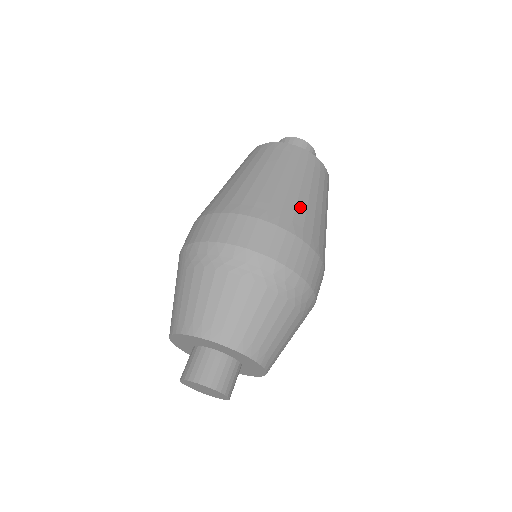
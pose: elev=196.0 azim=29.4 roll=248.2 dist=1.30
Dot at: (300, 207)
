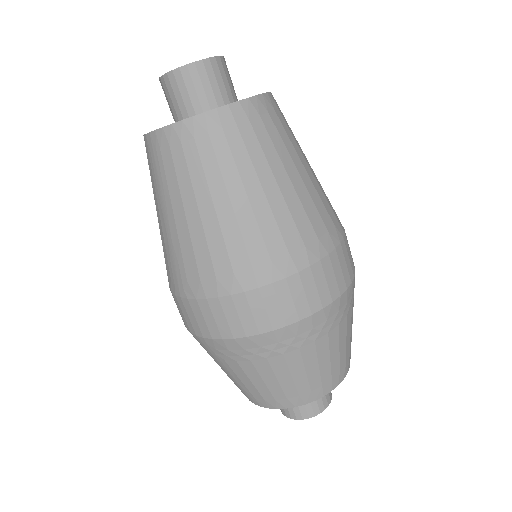
Dot at: (296, 213)
